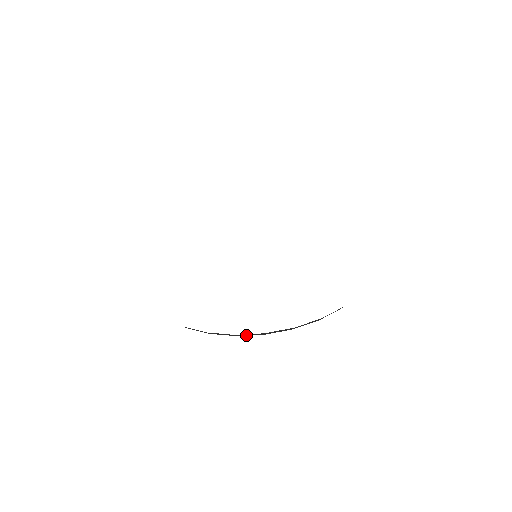
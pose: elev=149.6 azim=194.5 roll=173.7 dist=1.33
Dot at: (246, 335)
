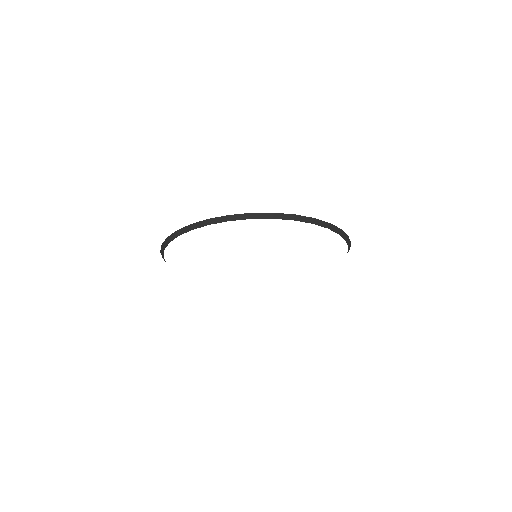
Dot at: (183, 233)
